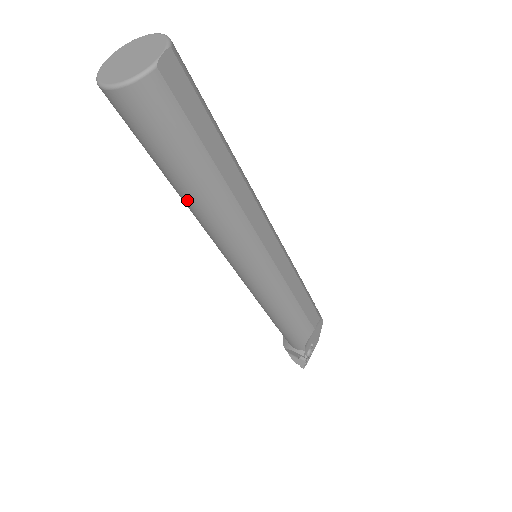
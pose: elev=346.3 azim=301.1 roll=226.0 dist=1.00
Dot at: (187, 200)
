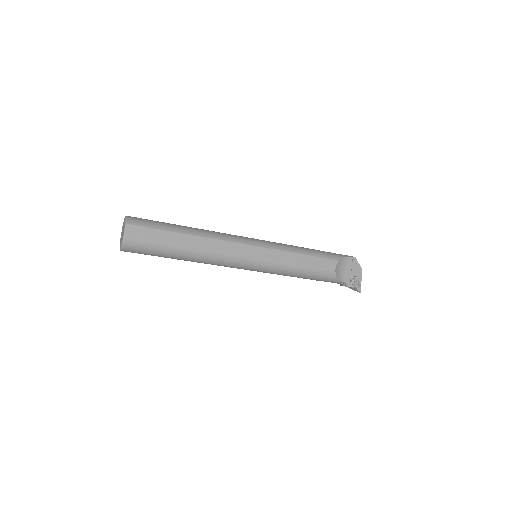
Dot at: occluded
